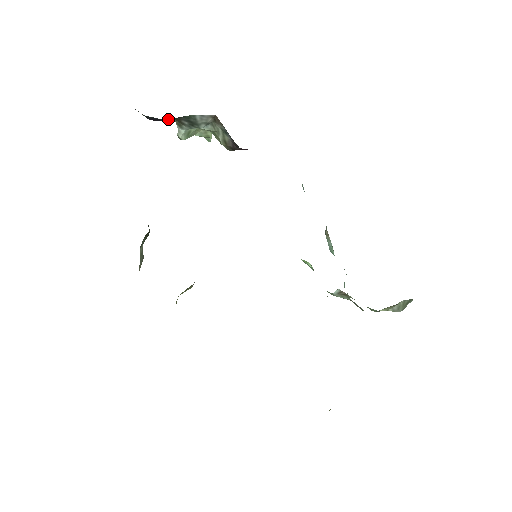
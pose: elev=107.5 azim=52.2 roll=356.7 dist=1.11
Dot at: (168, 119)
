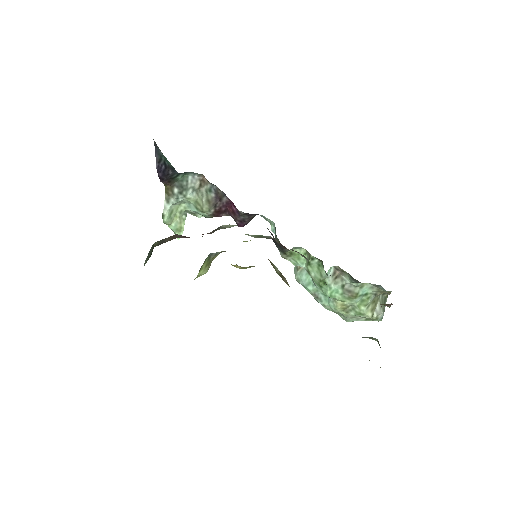
Dot at: (165, 182)
